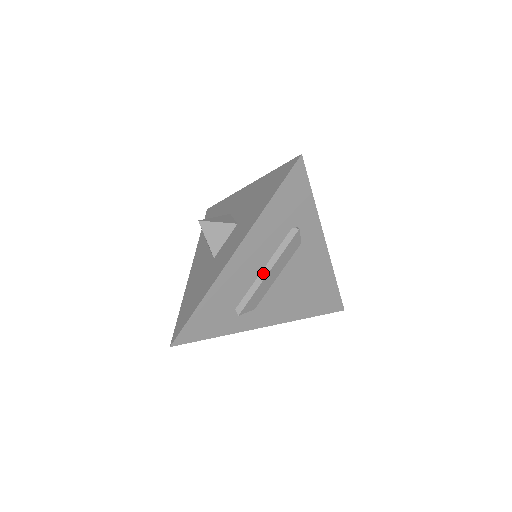
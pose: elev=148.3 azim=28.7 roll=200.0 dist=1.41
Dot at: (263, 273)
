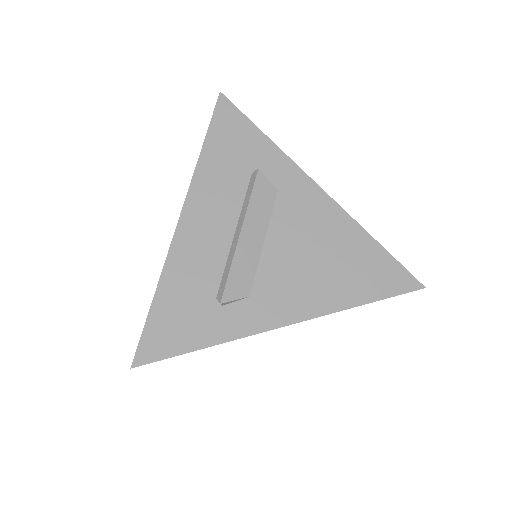
Dot at: (235, 237)
